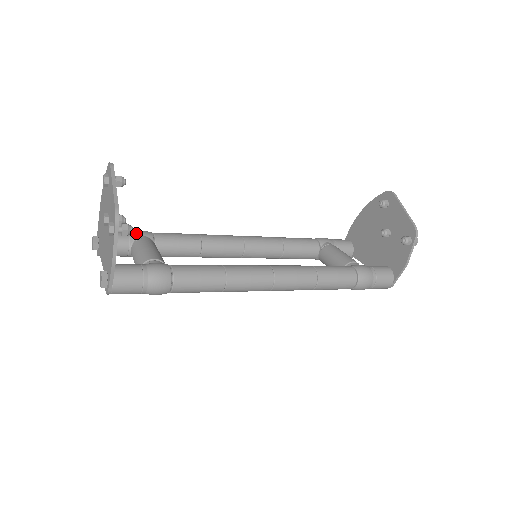
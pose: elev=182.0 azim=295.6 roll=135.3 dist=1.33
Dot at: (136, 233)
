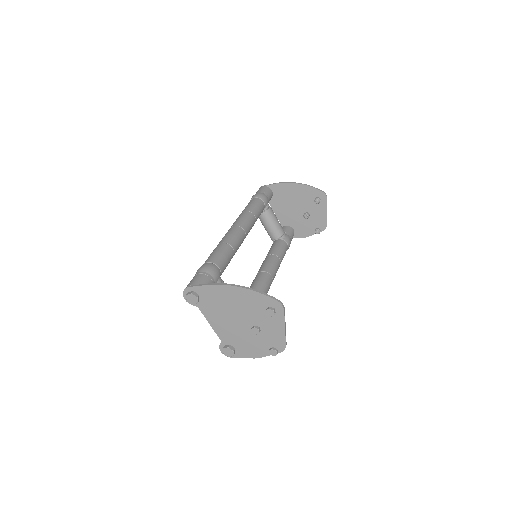
Dot at: (216, 278)
